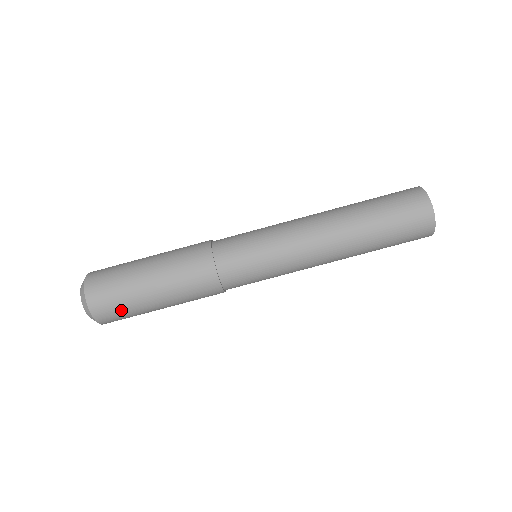
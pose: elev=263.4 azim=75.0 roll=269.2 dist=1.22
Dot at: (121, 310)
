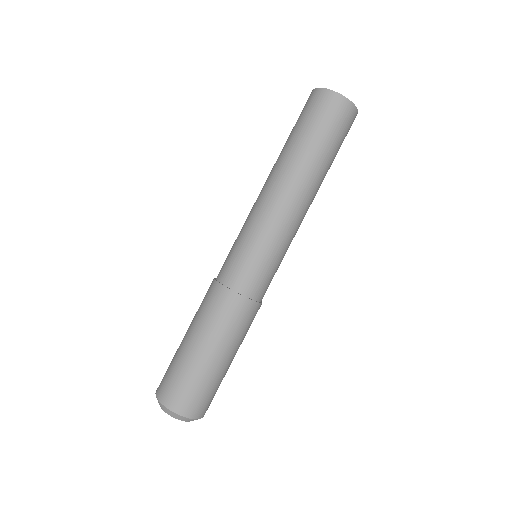
Dot at: (212, 393)
